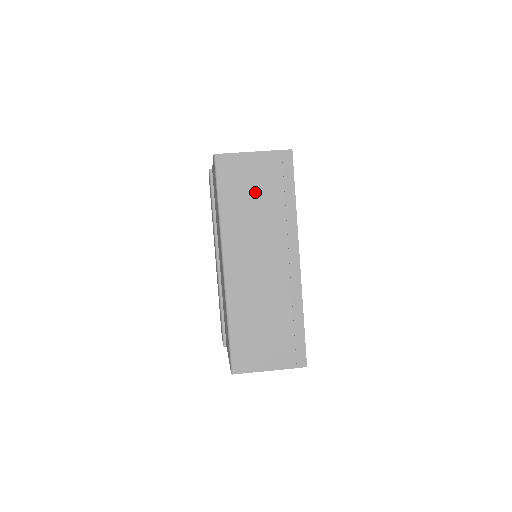
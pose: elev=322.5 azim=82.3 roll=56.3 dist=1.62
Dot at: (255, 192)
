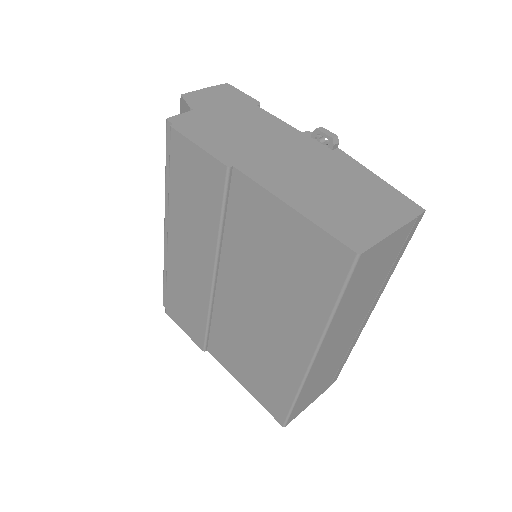
Dot at: (374, 275)
